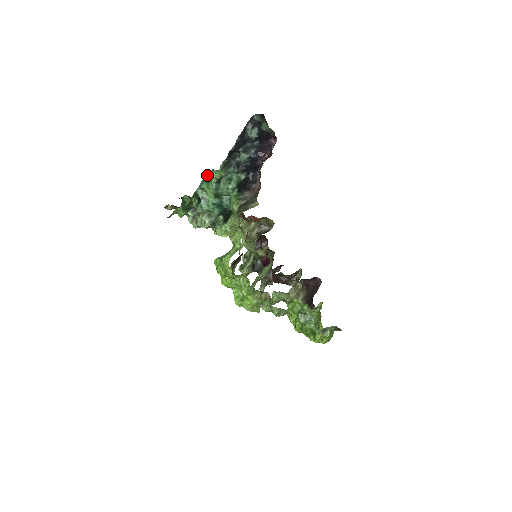
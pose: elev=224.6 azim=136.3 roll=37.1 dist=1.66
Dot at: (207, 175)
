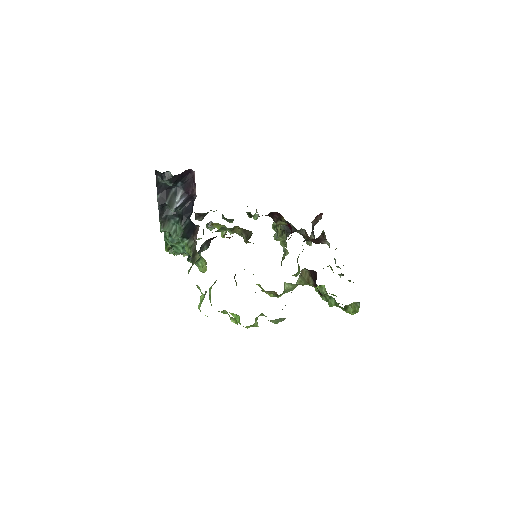
Dot at: occluded
